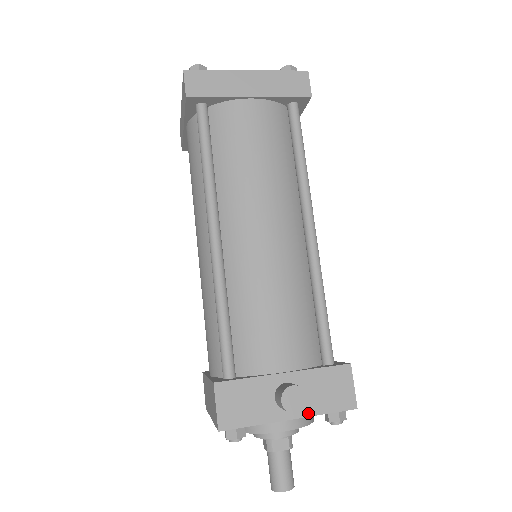
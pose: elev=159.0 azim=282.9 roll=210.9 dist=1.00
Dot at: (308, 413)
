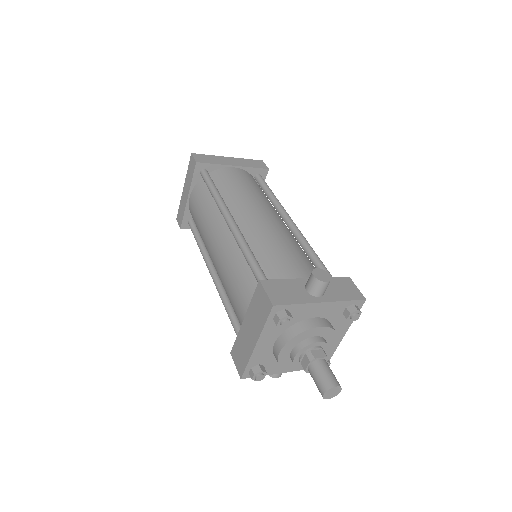
Dot at: (333, 300)
